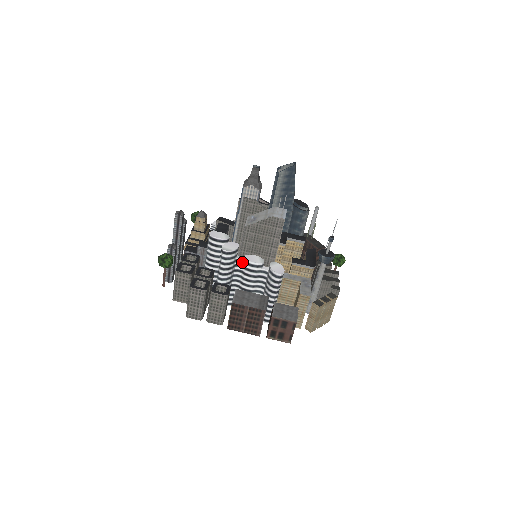
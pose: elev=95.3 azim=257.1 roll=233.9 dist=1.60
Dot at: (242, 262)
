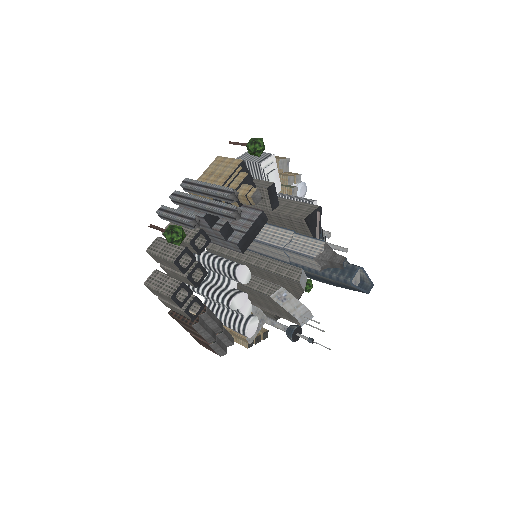
Dot at: occluded
